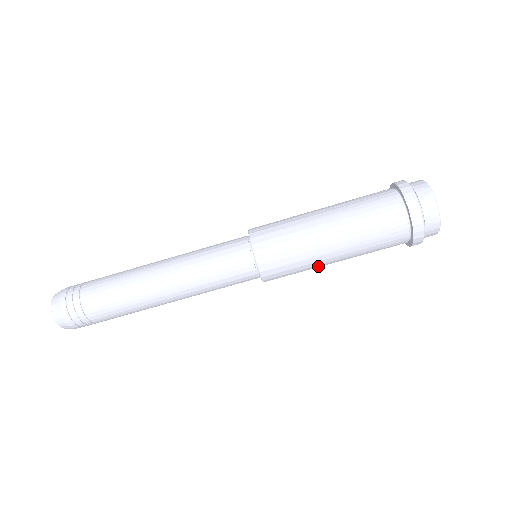
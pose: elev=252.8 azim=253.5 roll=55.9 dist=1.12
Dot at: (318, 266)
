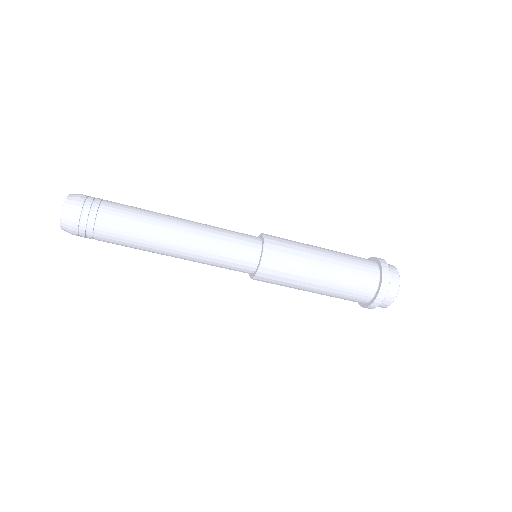
Dot at: occluded
